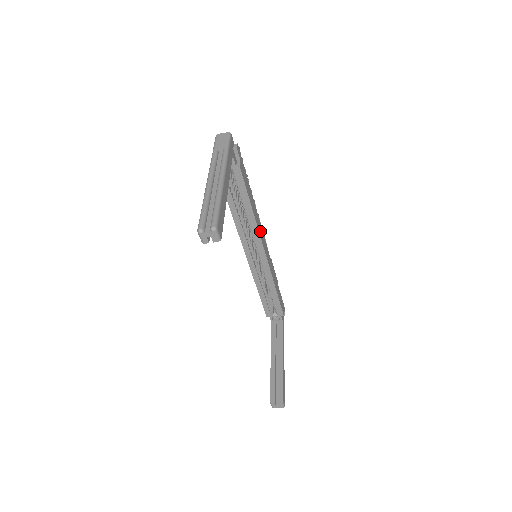
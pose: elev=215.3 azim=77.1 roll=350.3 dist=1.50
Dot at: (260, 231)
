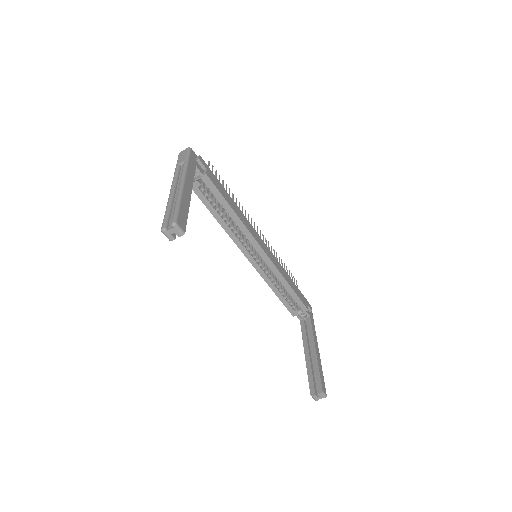
Dot at: (251, 231)
